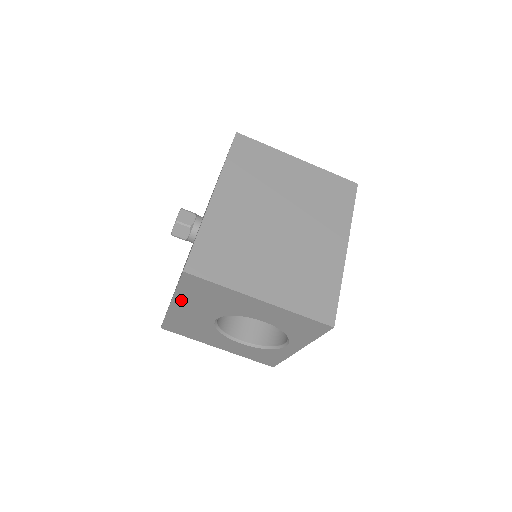
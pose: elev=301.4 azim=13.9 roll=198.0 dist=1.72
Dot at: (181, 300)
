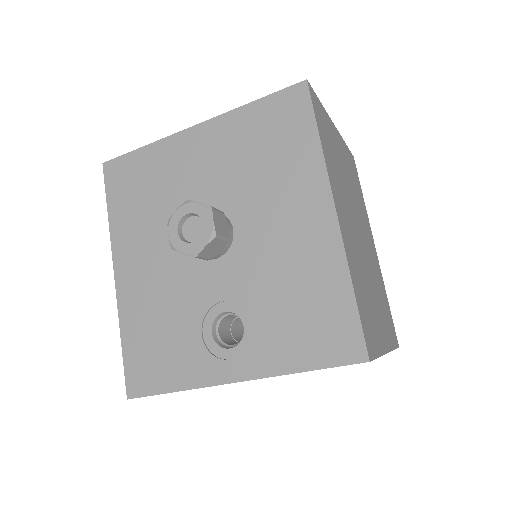
Dot at: occluded
